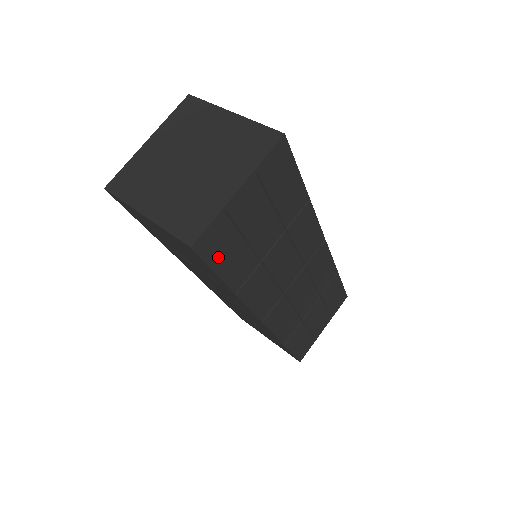
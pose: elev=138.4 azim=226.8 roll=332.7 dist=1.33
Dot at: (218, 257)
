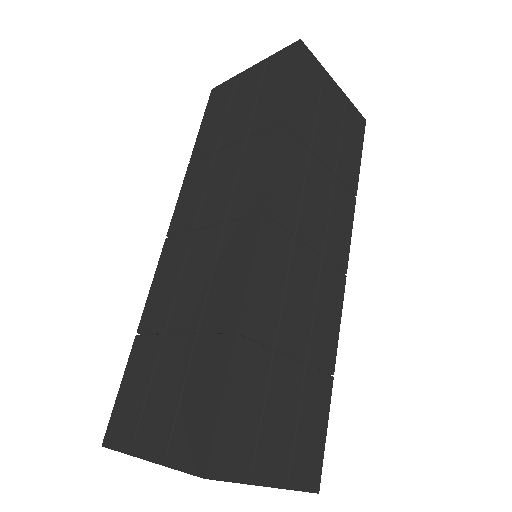
Dot at: (301, 78)
